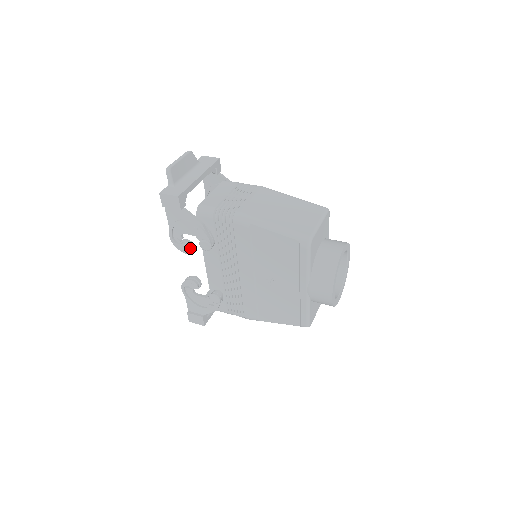
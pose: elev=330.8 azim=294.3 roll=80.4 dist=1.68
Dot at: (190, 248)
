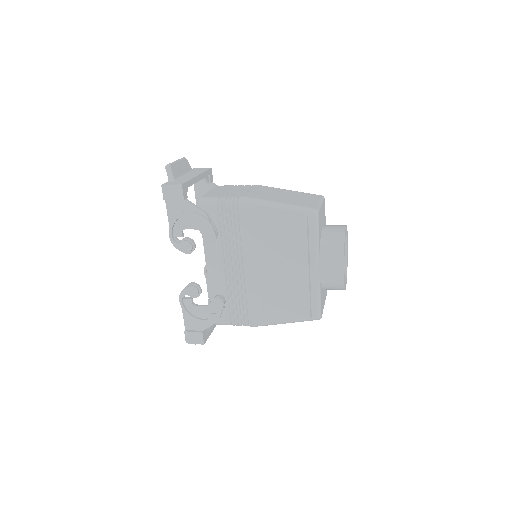
Dot at: (191, 245)
